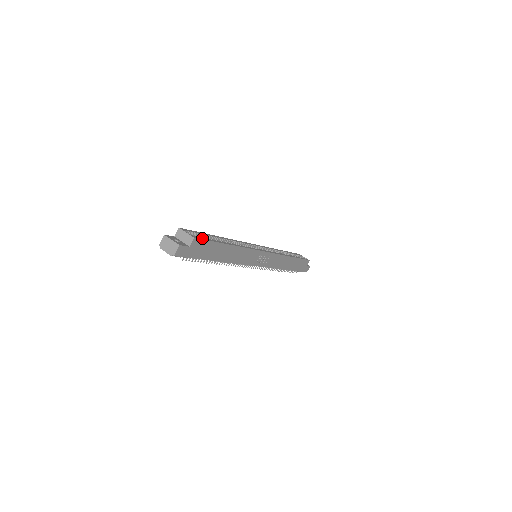
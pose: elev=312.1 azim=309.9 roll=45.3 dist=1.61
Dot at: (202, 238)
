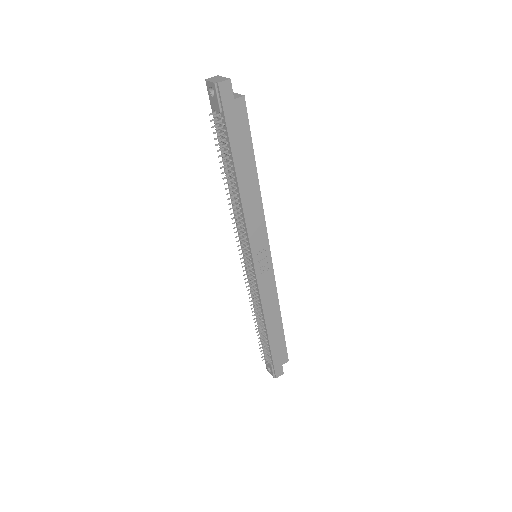
Dot at: (247, 116)
